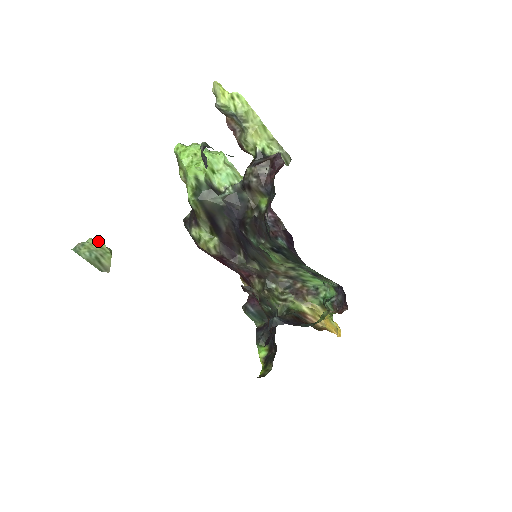
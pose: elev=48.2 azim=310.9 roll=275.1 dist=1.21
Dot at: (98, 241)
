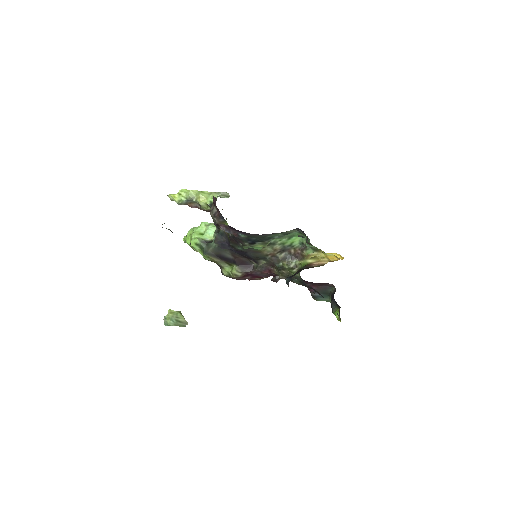
Dot at: (168, 311)
